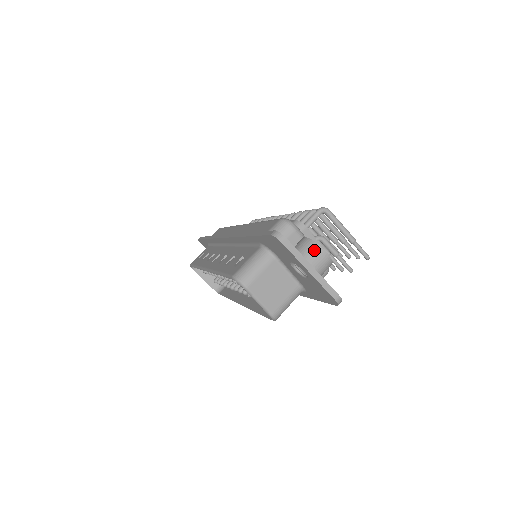
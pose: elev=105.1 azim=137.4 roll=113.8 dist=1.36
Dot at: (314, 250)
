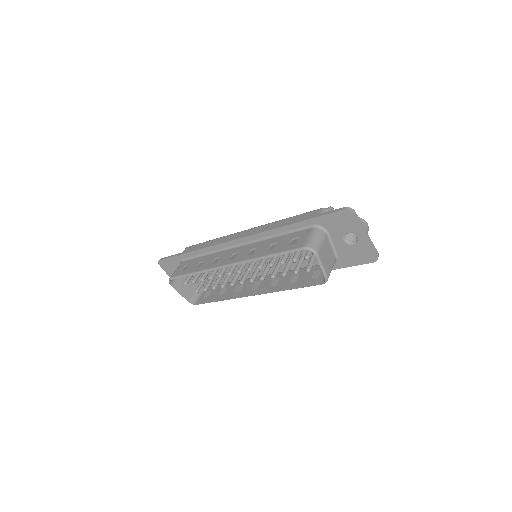
Dot at: (363, 222)
